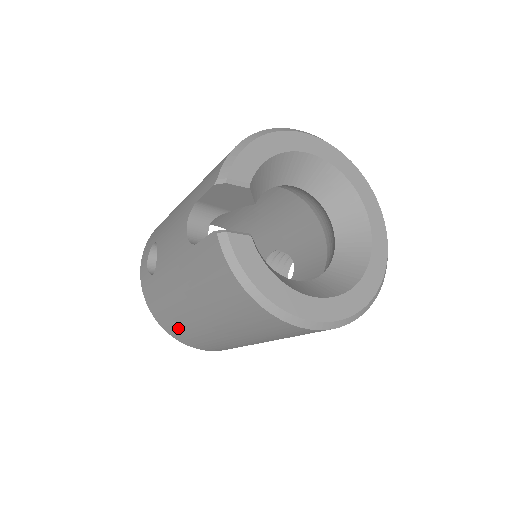
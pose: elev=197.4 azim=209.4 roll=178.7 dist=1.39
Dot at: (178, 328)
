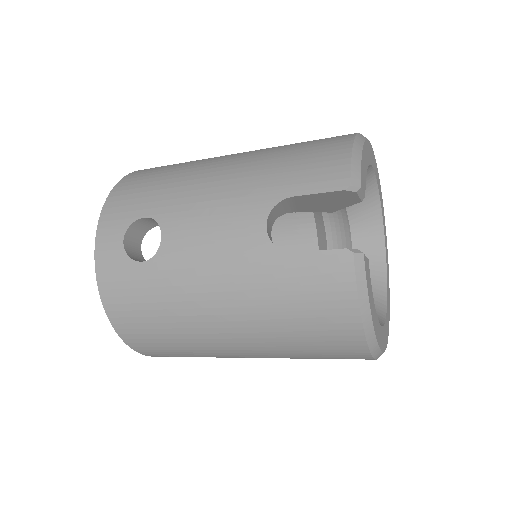
Dot at: (155, 334)
